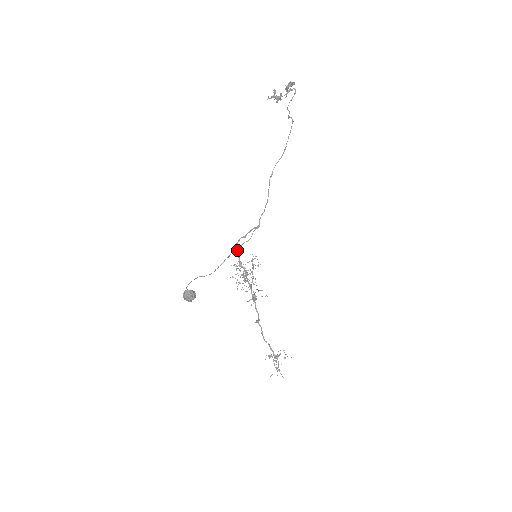
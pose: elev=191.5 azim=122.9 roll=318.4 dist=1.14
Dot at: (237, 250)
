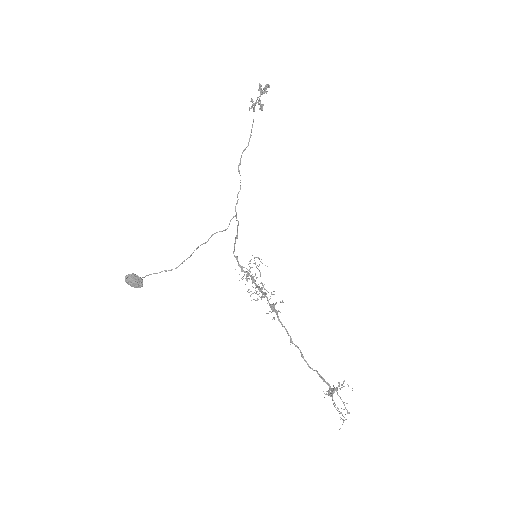
Dot at: (207, 241)
